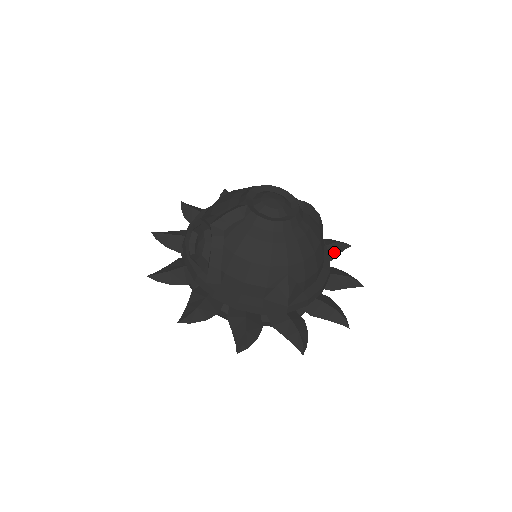
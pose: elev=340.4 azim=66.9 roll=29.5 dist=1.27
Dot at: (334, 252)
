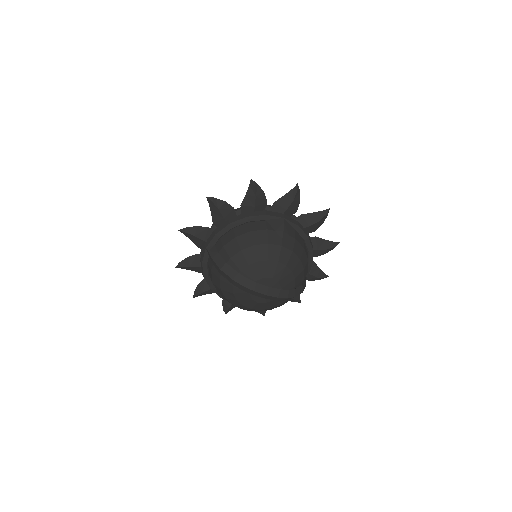
Dot at: (315, 267)
